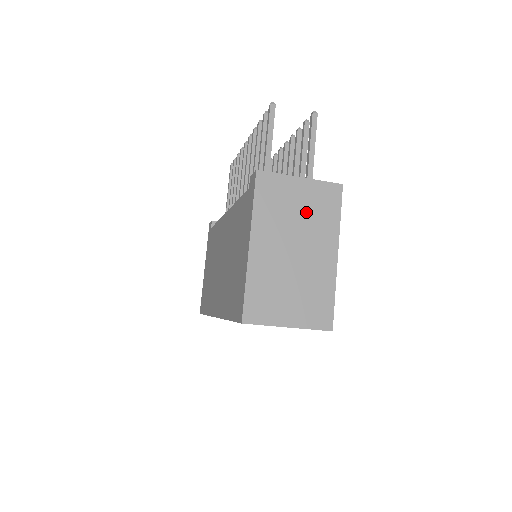
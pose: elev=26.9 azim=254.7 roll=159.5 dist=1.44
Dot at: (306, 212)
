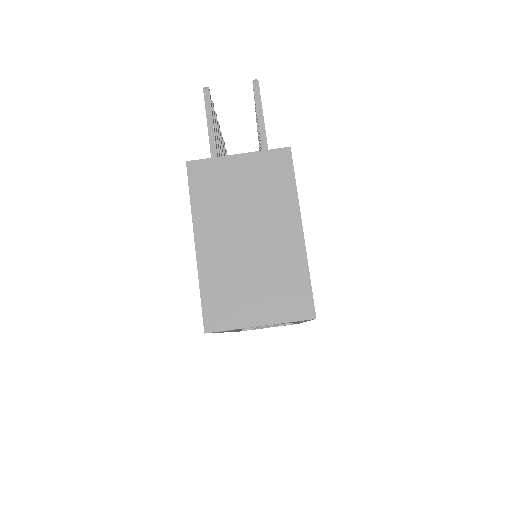
Dot at: (253, 190)
